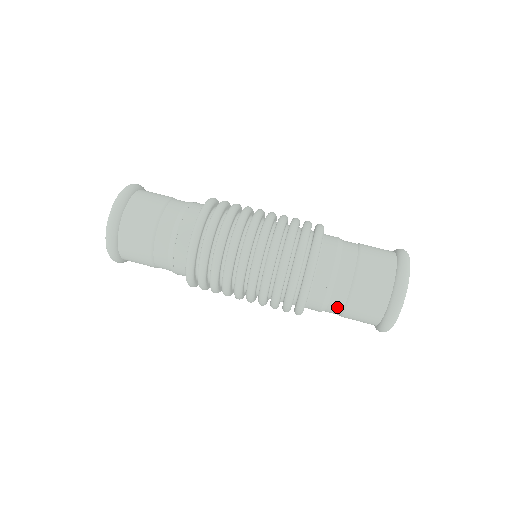
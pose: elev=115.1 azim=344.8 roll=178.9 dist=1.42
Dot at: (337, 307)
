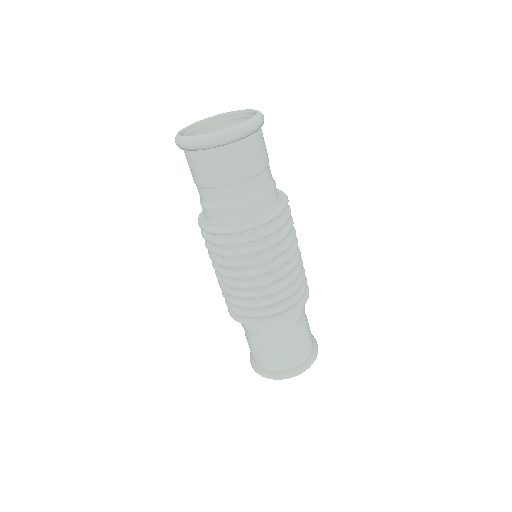
Dot at: (246, 333)
